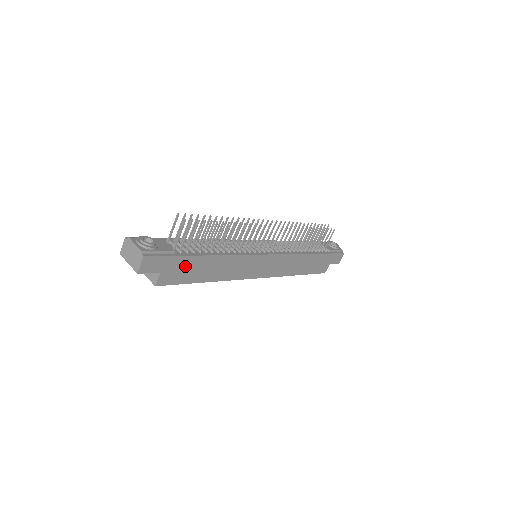
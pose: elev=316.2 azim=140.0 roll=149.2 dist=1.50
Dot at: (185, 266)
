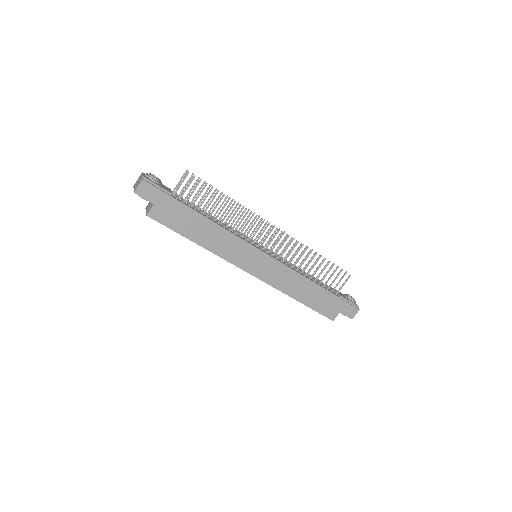
Dot at: (177, 212)
